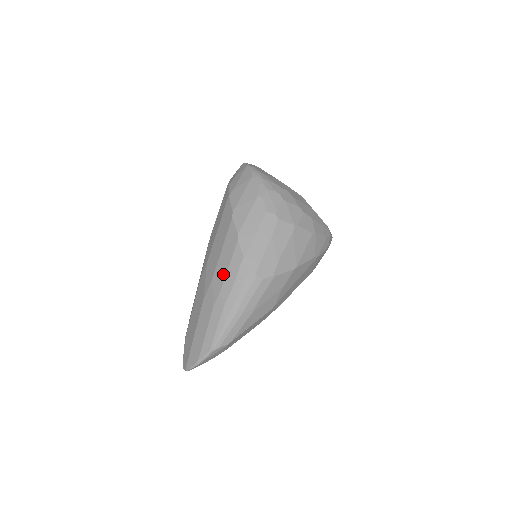
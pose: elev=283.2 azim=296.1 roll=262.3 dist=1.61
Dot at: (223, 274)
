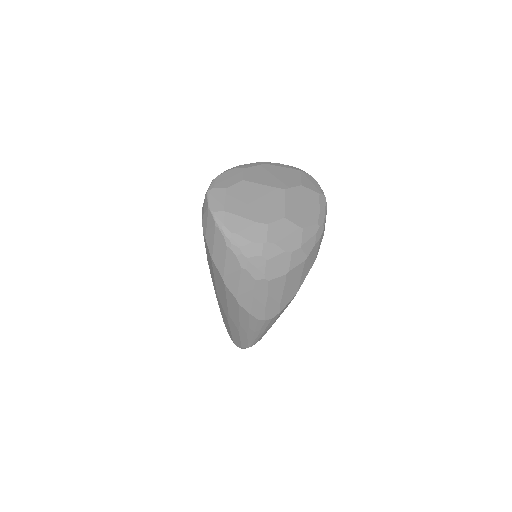
Dot at: (236, 317)
